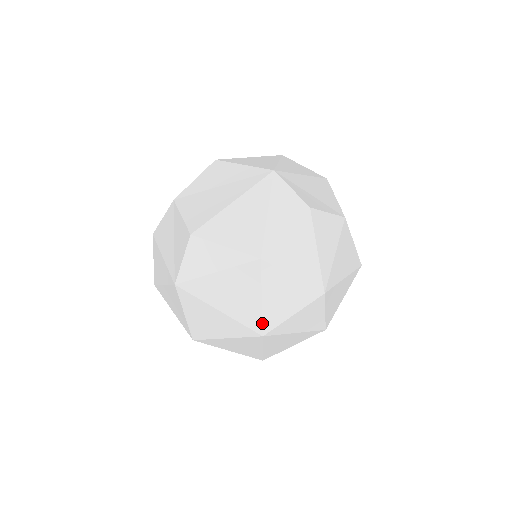
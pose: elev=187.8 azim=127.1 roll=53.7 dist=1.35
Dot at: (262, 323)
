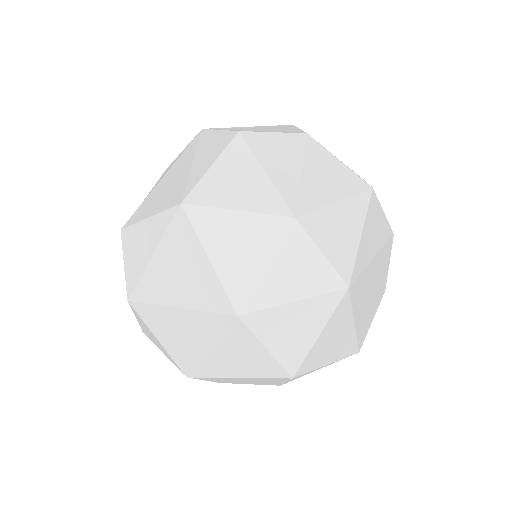
Dot at: (226, 295)
